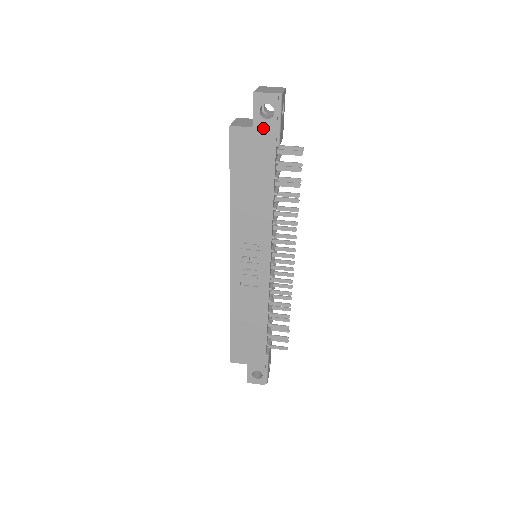
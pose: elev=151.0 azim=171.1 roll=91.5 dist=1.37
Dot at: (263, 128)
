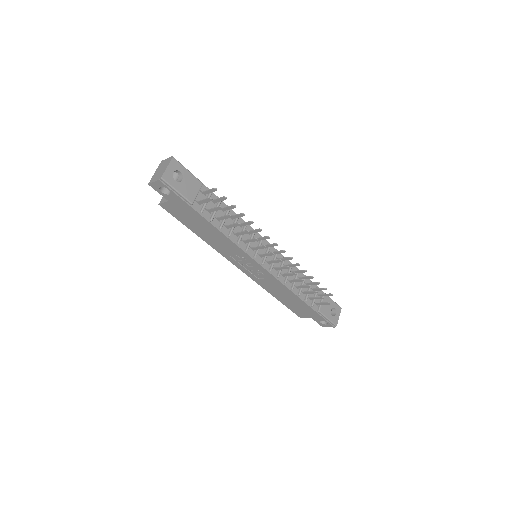
Dot at: (173, 199)
